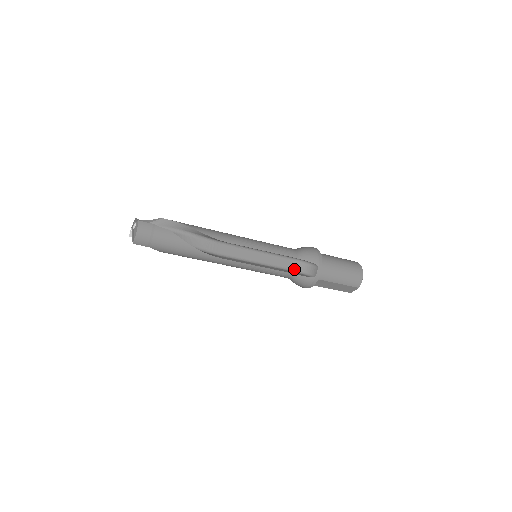
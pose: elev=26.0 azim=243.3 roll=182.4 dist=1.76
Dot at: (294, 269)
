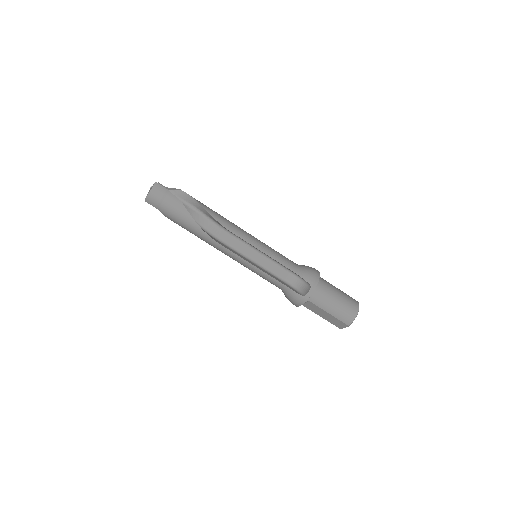
Dot at: (289, 282)
